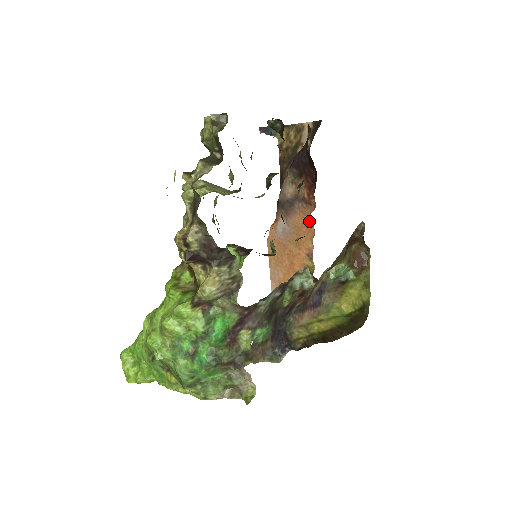
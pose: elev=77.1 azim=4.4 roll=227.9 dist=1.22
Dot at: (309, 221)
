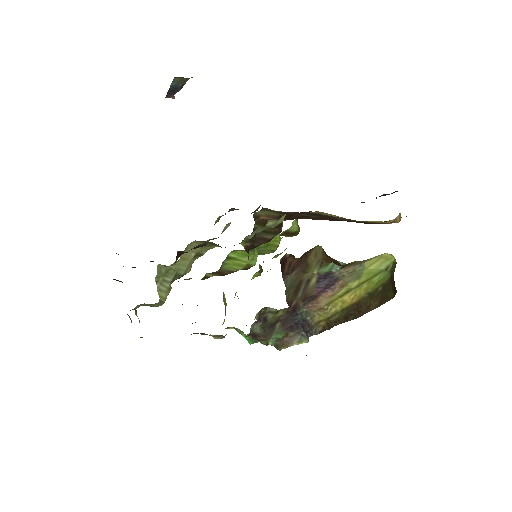
Dot at: occluded
